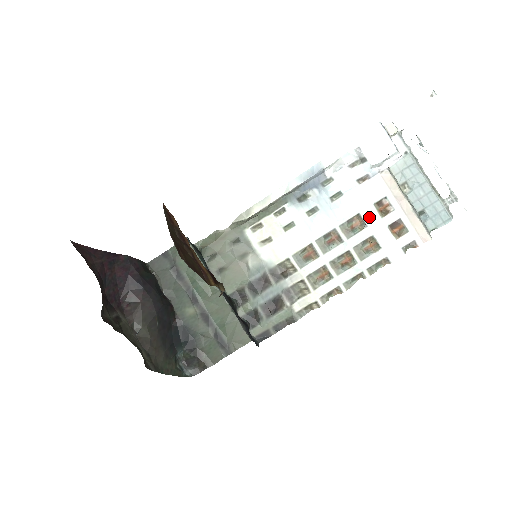
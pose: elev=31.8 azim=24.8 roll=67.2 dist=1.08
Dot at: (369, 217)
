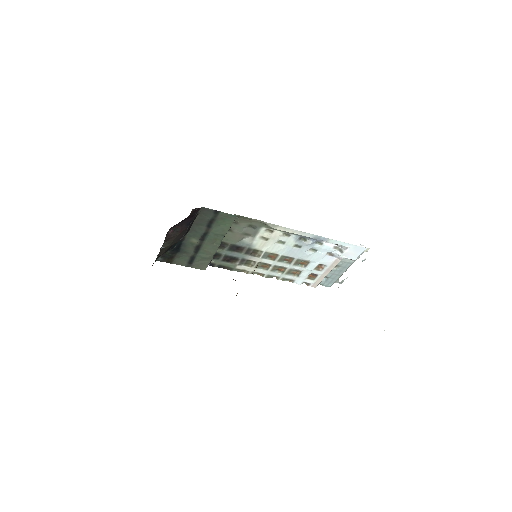
Dot at: (311, 266)
